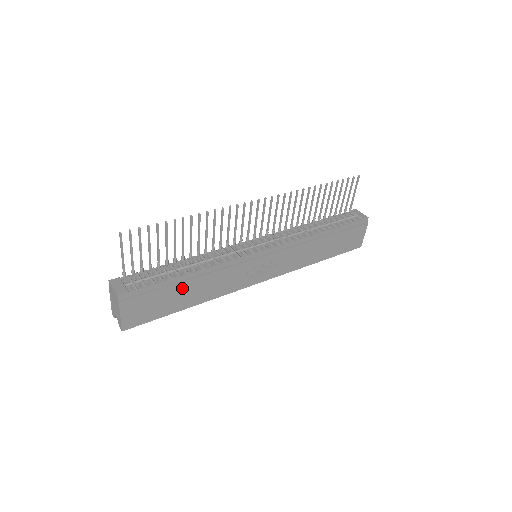
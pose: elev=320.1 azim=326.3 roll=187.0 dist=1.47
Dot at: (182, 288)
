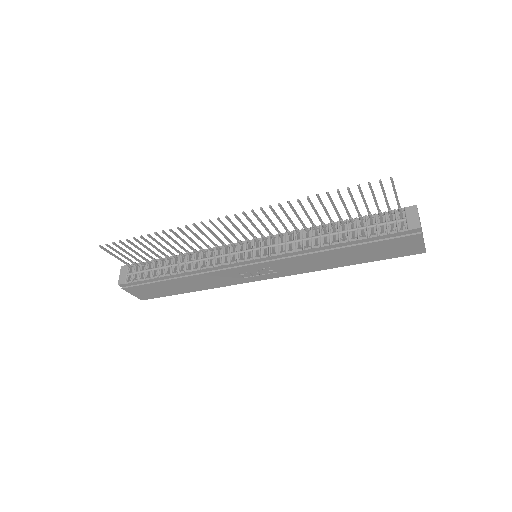
Dot at: (173, 282)
